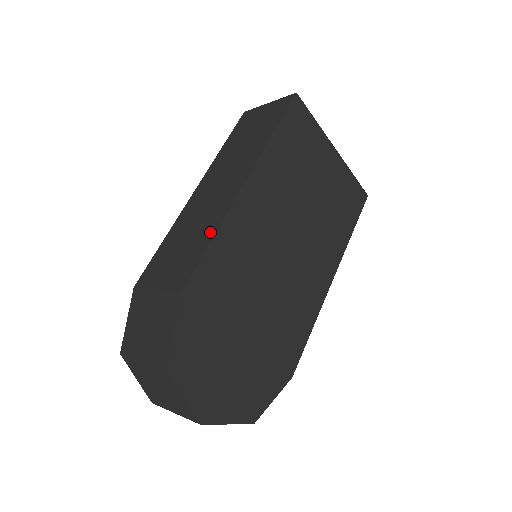
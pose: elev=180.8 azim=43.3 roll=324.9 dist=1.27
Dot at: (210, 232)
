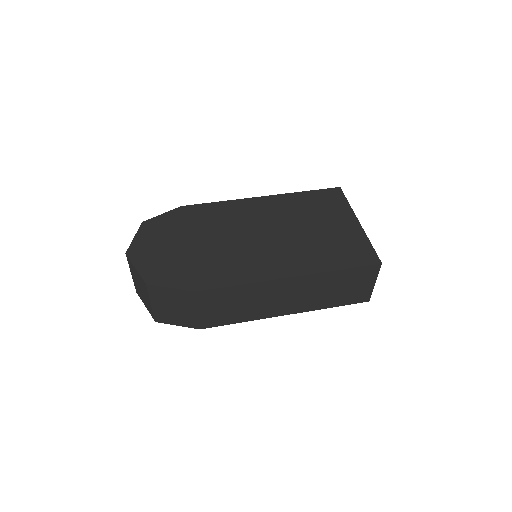
Dot at: occluded
